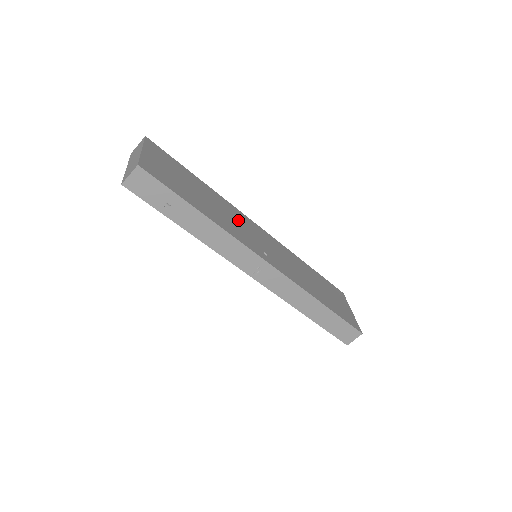
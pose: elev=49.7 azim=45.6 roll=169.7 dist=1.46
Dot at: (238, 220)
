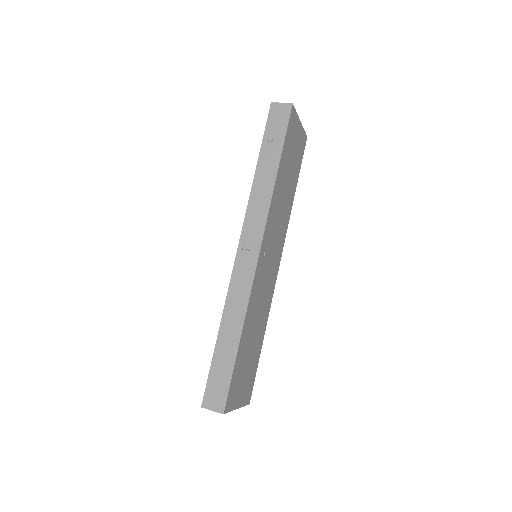
Dot at: (280, 229)
